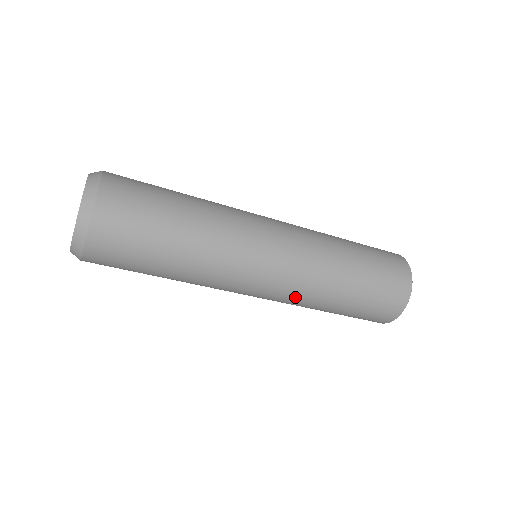
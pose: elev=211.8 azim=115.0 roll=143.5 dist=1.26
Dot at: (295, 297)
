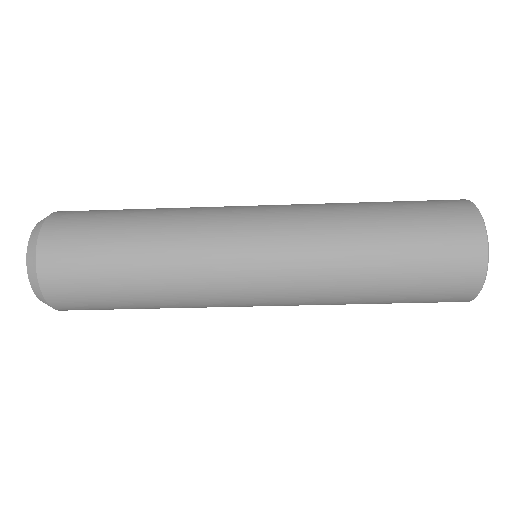
Dot at: (310, 262)
